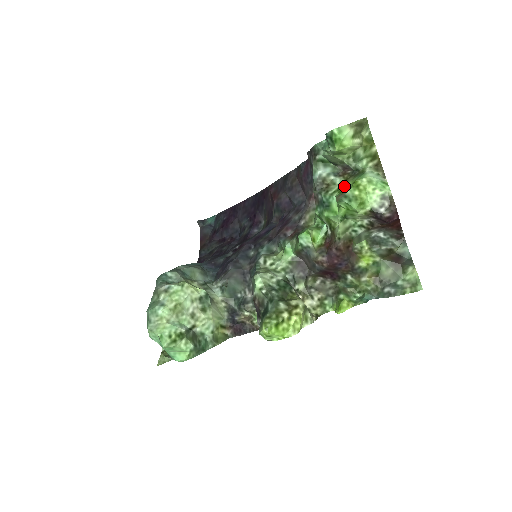
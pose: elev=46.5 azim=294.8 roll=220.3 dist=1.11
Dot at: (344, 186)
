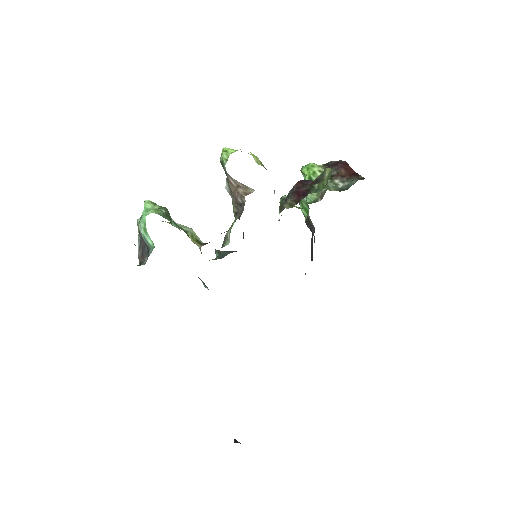
Dot at: occluded
